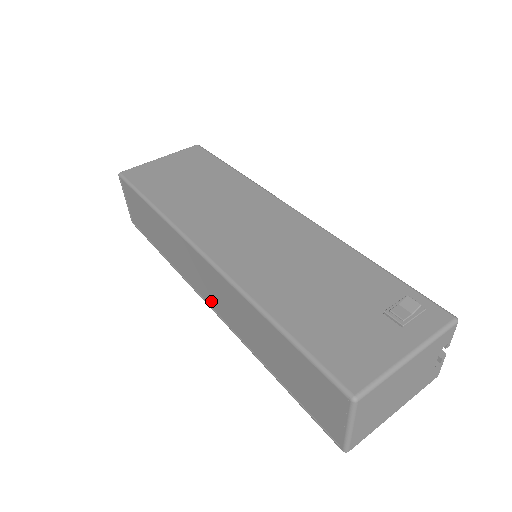
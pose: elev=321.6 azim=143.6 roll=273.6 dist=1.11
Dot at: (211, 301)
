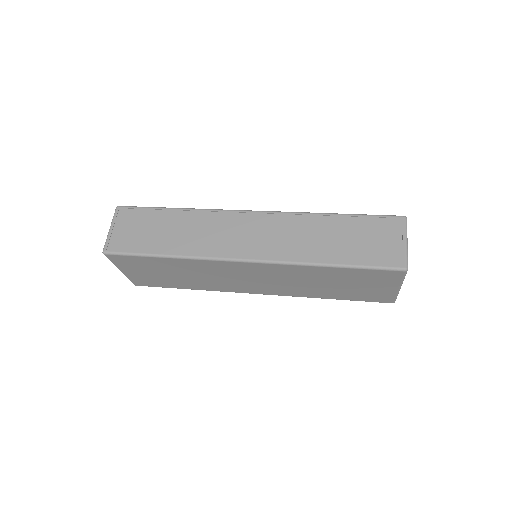
Dot at: (251, 251)
